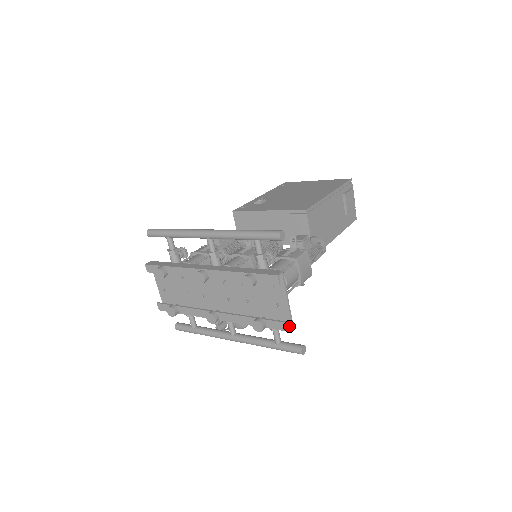
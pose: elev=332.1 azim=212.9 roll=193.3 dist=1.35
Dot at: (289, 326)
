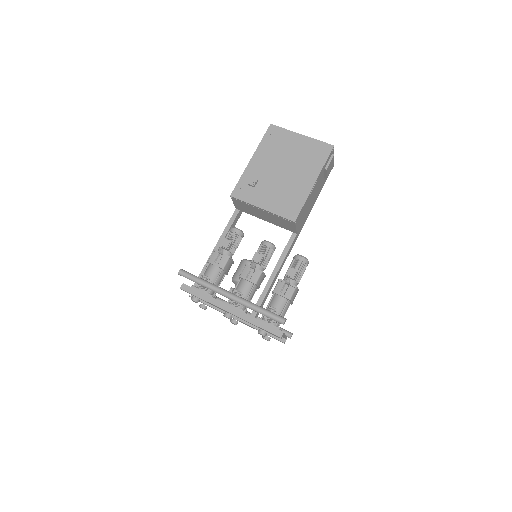
Dot at: (285, 340)
